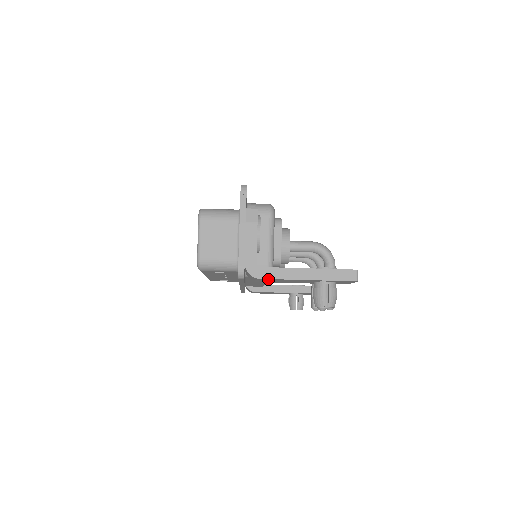
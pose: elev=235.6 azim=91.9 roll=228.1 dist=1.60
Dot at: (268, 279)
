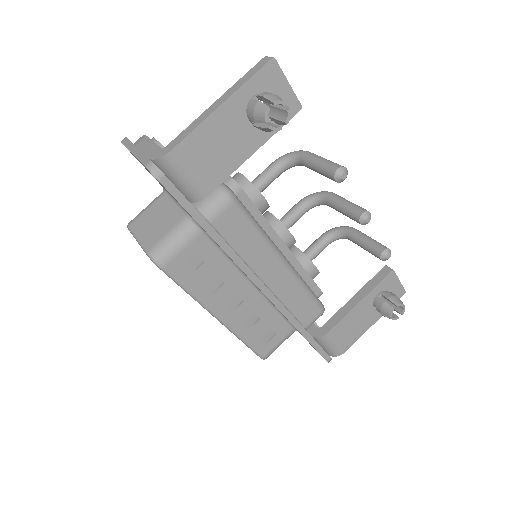
Dot at: (185, 147)
